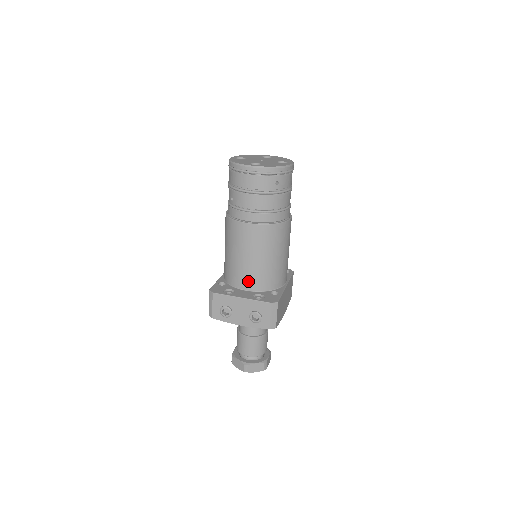
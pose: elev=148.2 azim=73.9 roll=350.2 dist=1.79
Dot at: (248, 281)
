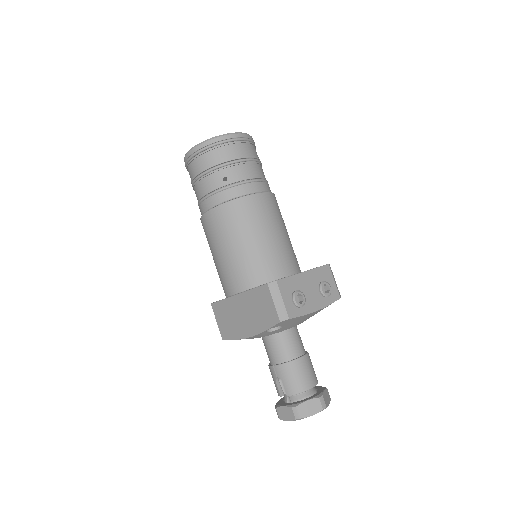
Dot at: (286, 263)
